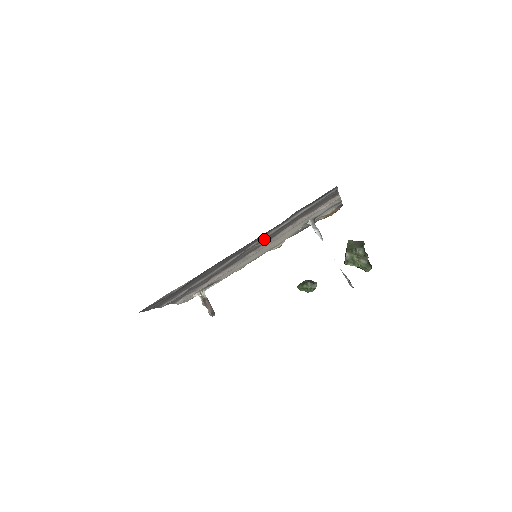
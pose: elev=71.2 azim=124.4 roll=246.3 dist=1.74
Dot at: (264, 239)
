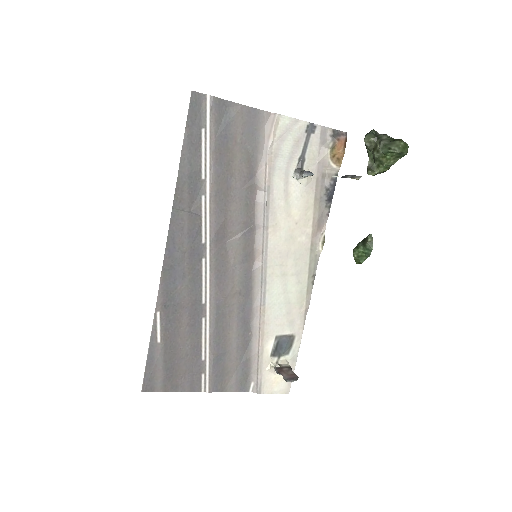
Dot at: (220, 221)
